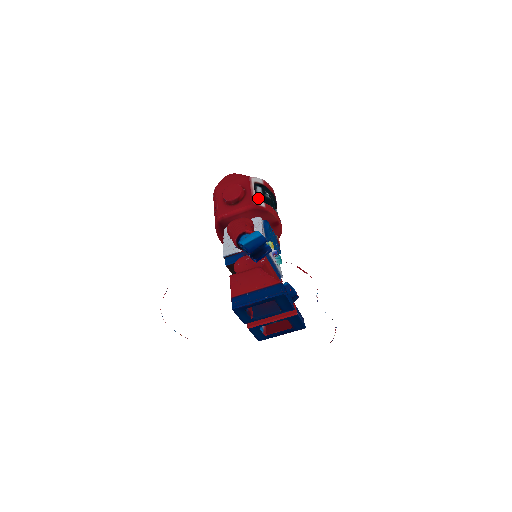
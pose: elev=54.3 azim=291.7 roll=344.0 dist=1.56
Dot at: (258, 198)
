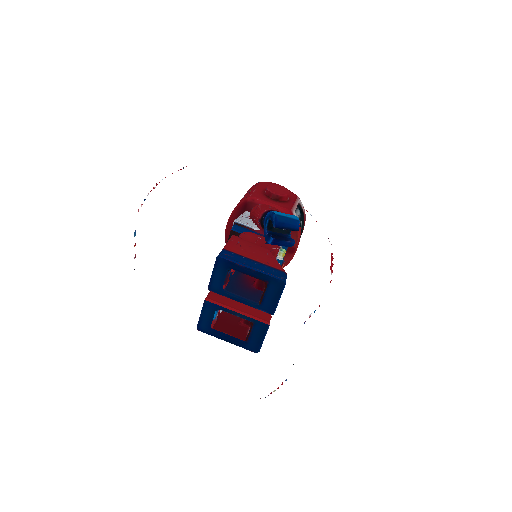
Dot at: occluded
